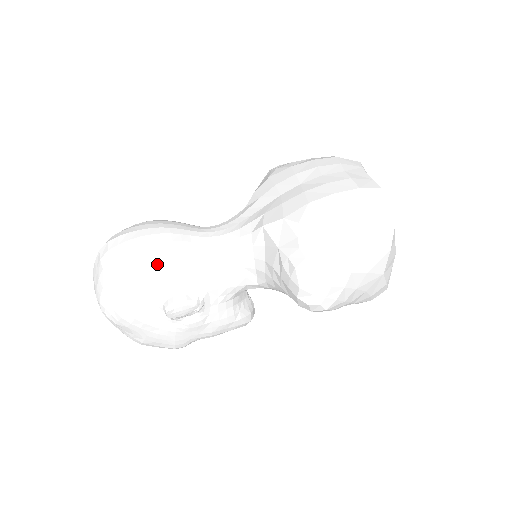
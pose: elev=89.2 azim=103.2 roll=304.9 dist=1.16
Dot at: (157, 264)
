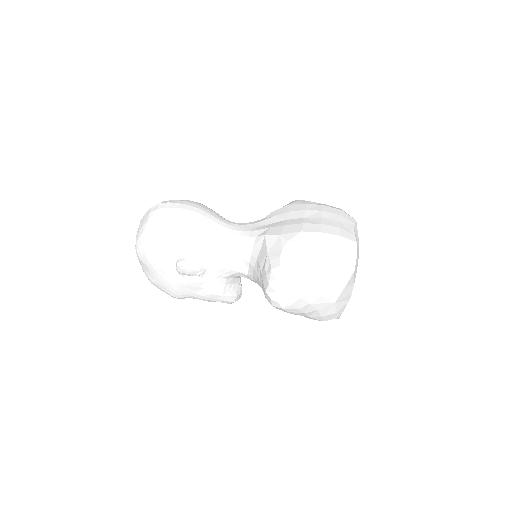
Dot at: (185, 231)
